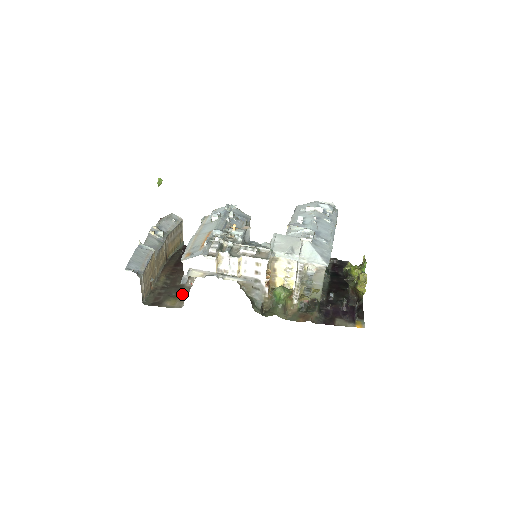
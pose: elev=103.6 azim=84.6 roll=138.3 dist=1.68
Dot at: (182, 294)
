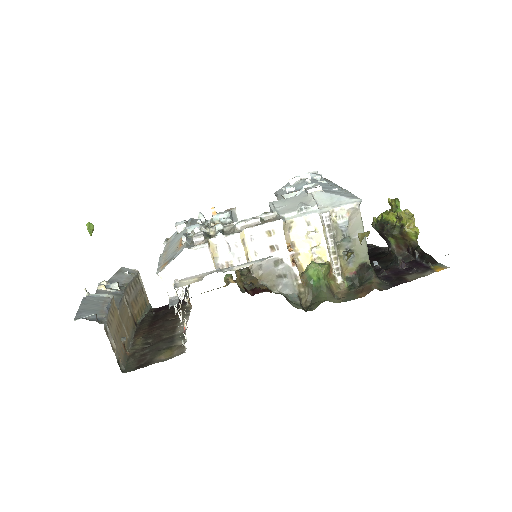
Dot at: (177, 342)
